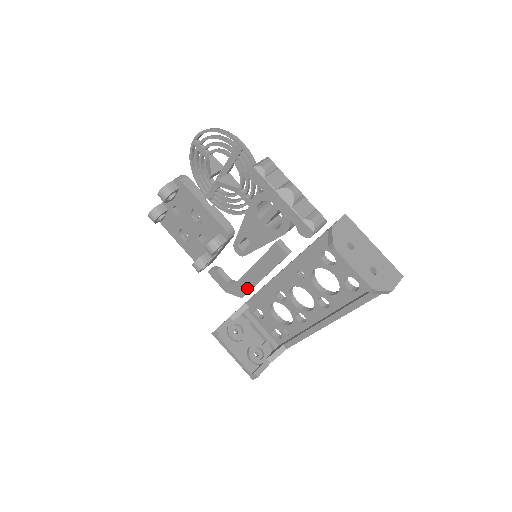
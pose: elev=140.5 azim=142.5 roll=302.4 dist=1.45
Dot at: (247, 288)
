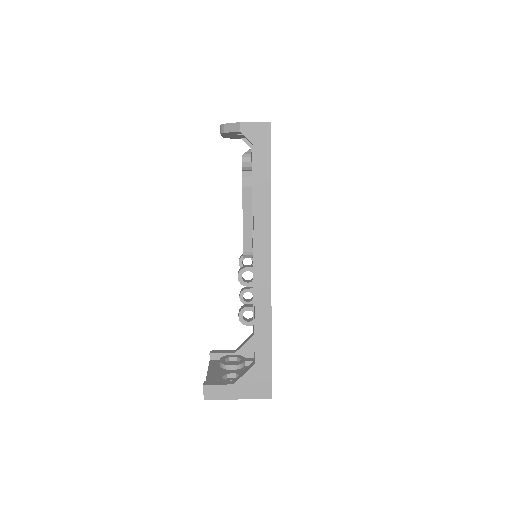
Dot at: occluded
